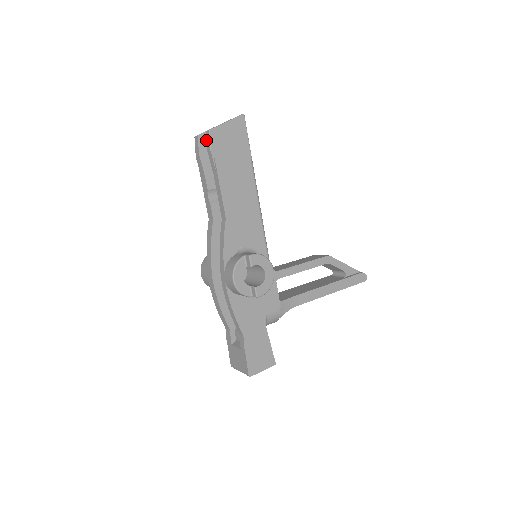
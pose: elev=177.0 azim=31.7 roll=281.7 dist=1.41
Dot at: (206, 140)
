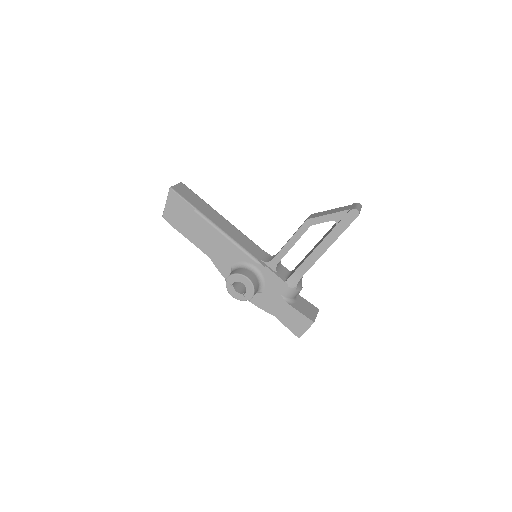
Dot at: occluded
